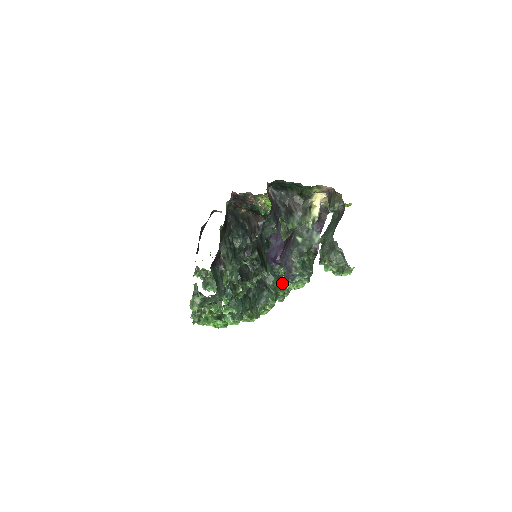
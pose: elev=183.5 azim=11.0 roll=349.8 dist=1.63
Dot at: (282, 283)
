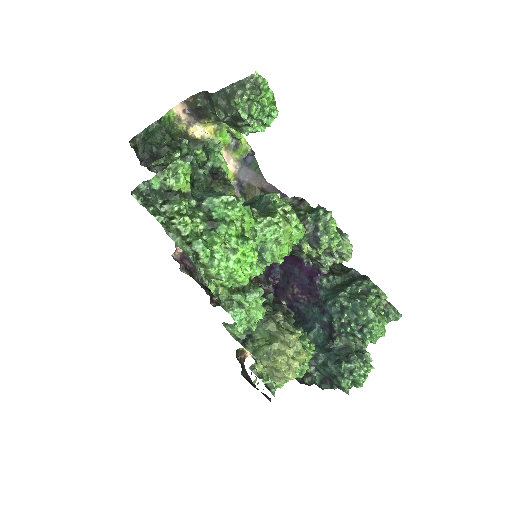
Dot at: (352, 284)
